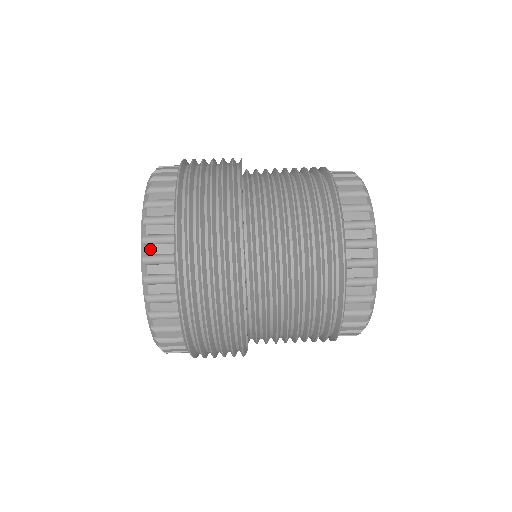
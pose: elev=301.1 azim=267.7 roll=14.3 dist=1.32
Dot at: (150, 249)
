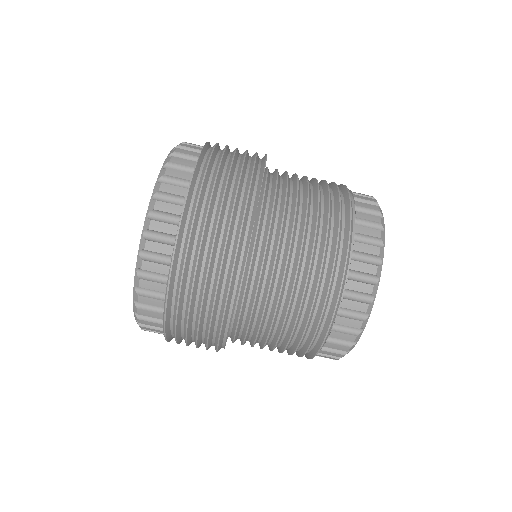
Dot at: (143, 328)
